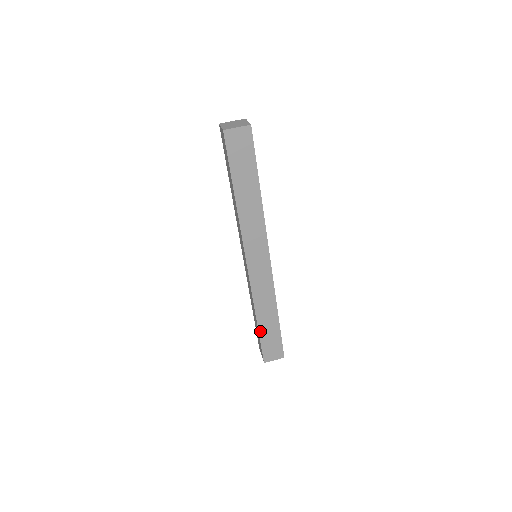
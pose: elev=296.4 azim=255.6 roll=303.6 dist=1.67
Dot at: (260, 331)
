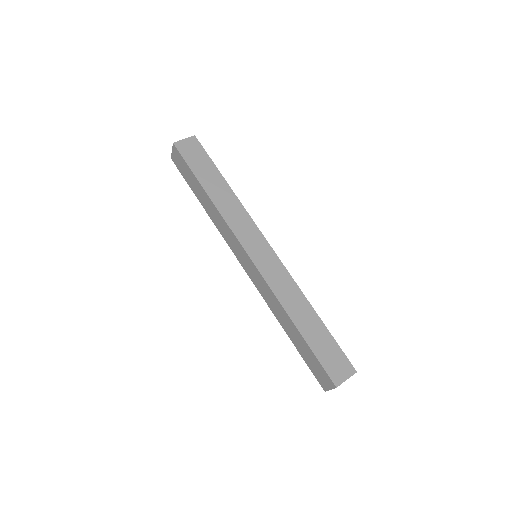
Dot at: (306, 338)
